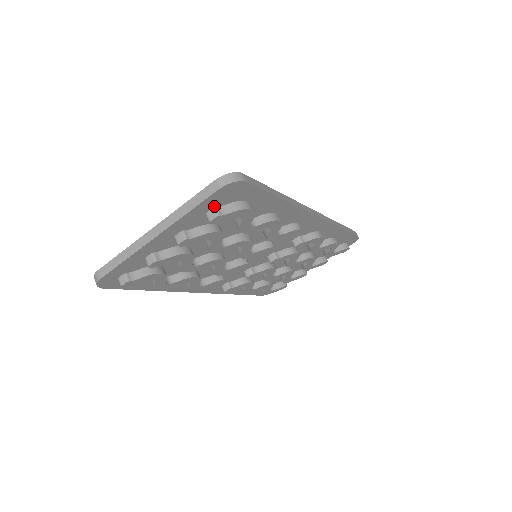
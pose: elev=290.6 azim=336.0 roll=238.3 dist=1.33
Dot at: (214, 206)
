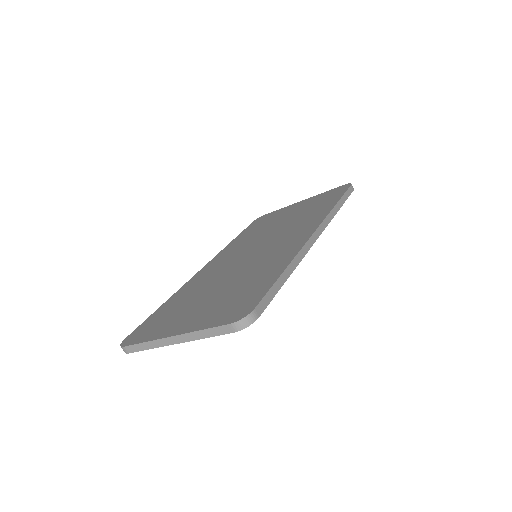
Dot at: occluded
